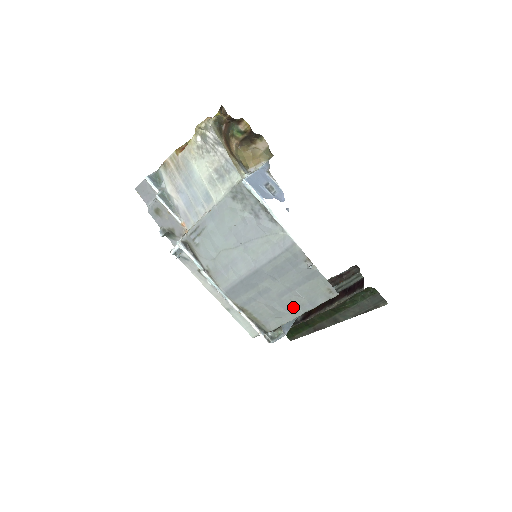
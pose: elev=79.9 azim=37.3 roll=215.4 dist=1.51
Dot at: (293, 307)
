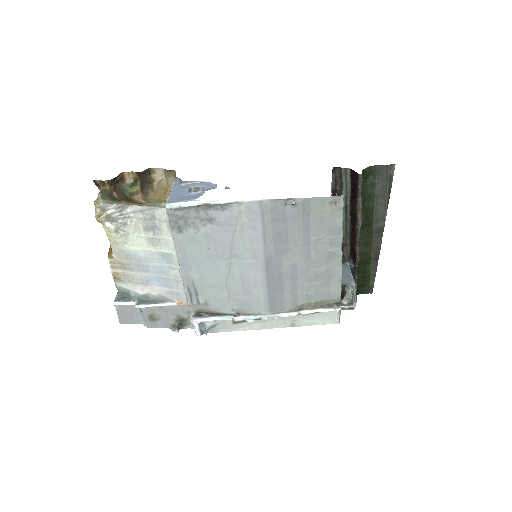
Dot at: (328, 254)
